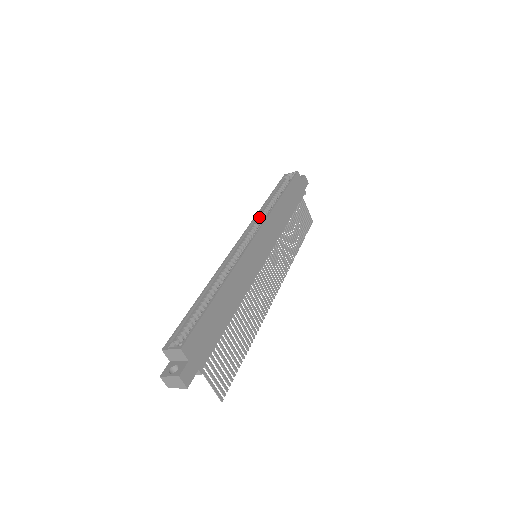
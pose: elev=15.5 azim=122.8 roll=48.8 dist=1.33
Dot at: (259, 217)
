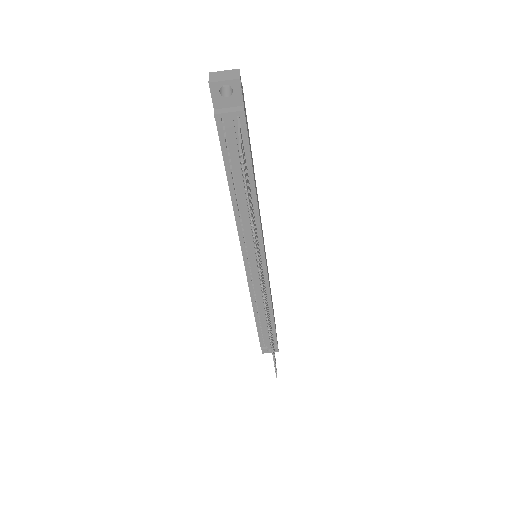
Dot at: occluded
